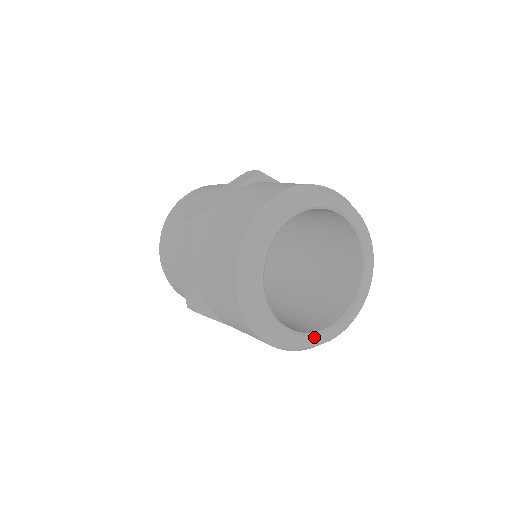
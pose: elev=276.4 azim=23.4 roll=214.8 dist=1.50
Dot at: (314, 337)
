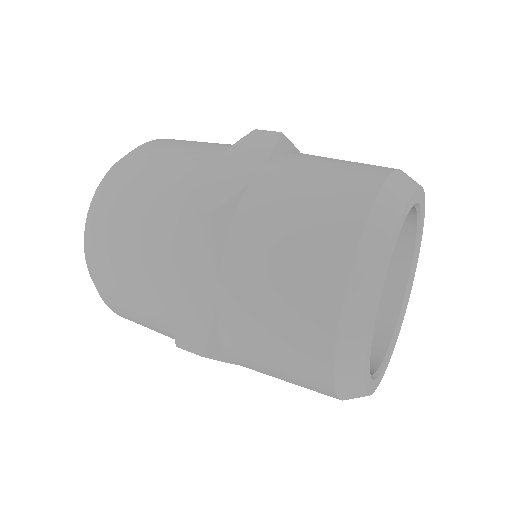
Dot at: (380, 375)
